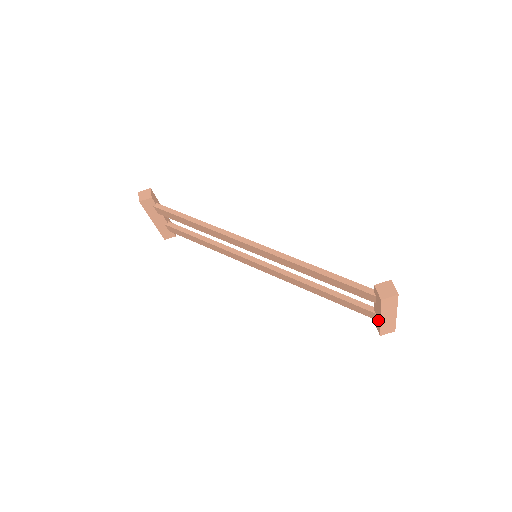
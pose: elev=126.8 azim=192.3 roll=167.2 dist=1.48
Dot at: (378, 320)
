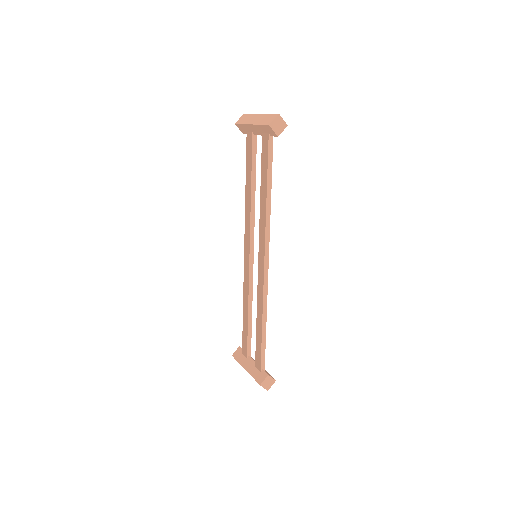
Dot at: (243, 362)
